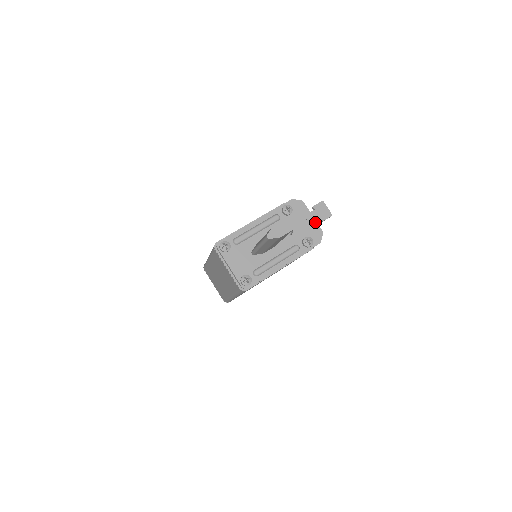
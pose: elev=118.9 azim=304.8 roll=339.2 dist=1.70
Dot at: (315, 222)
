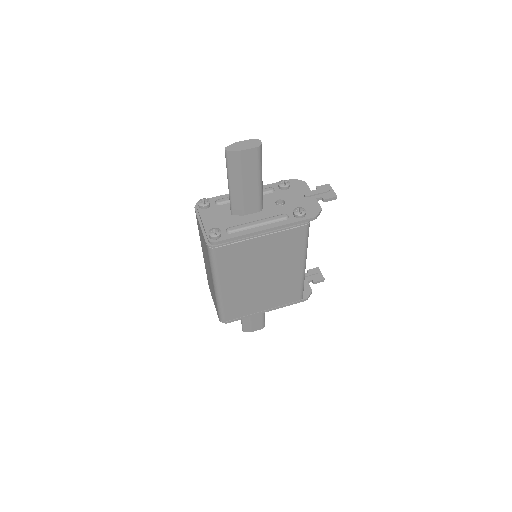
Dot at: (314, 199)
